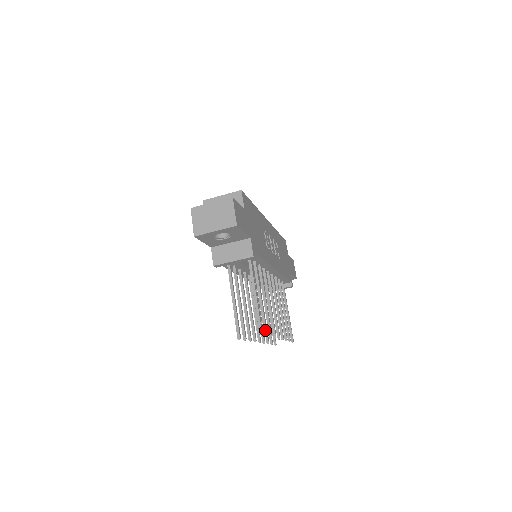
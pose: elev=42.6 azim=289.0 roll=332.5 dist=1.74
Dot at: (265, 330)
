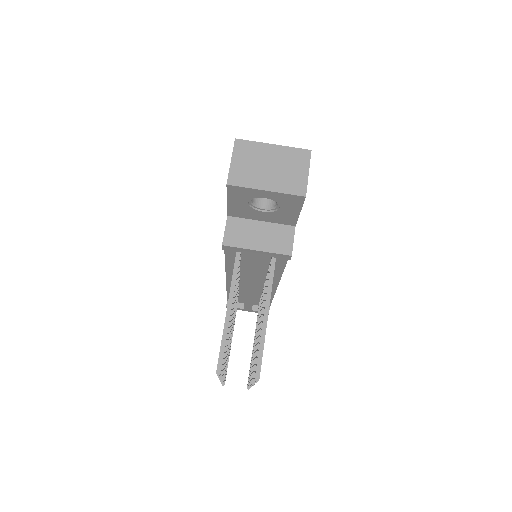
Dot at: occluded
